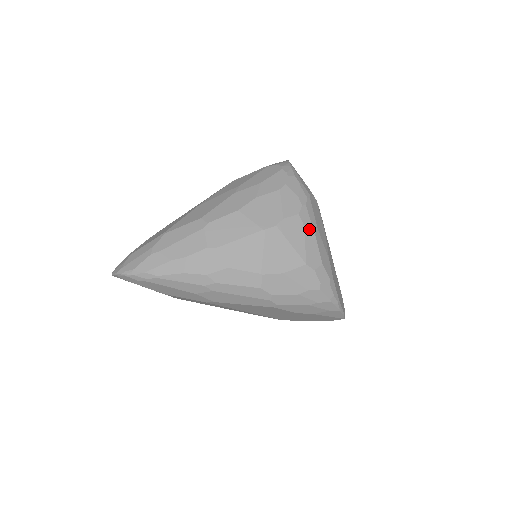
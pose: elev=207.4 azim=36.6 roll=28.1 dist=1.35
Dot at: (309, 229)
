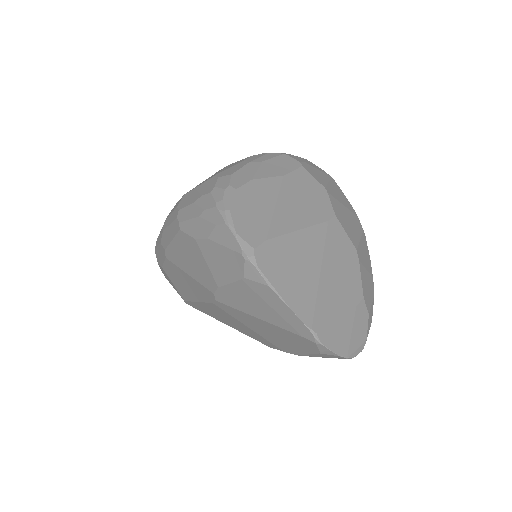
Dot at: (249, 160)
